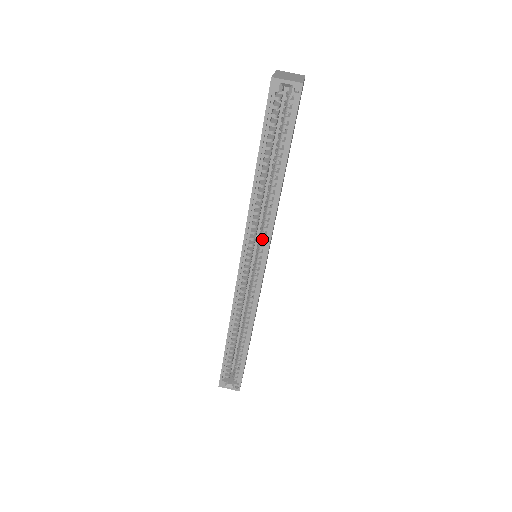
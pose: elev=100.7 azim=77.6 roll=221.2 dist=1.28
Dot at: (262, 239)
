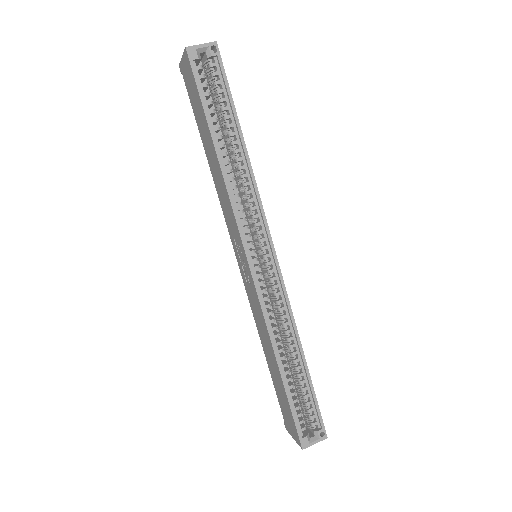
Dot at: (256, 223)
